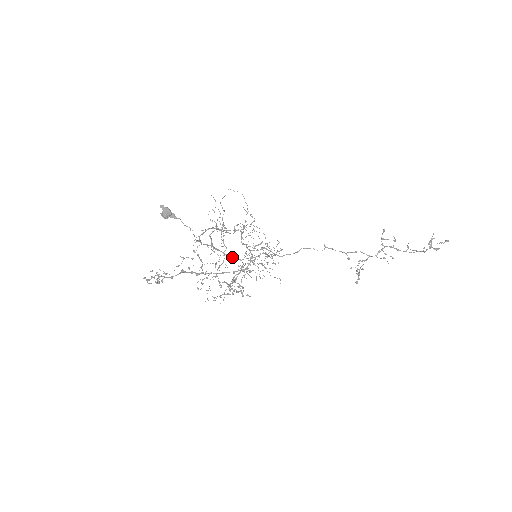
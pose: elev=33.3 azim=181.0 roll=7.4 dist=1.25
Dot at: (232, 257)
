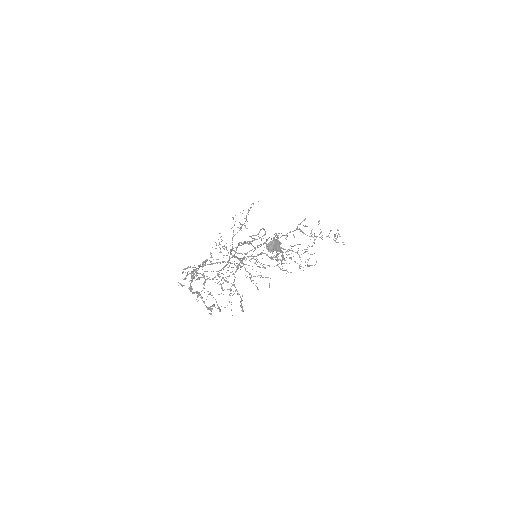
Dot at: (235, 256)
